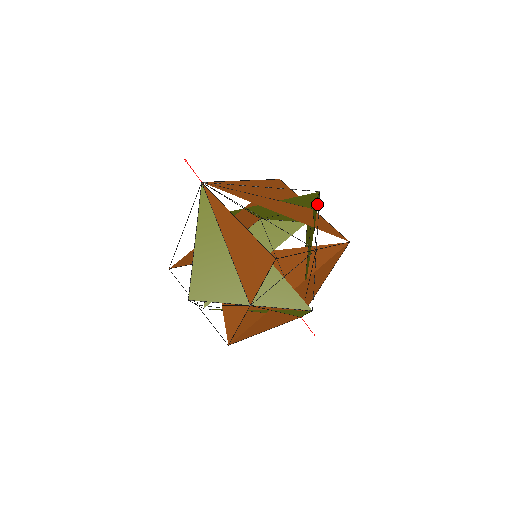
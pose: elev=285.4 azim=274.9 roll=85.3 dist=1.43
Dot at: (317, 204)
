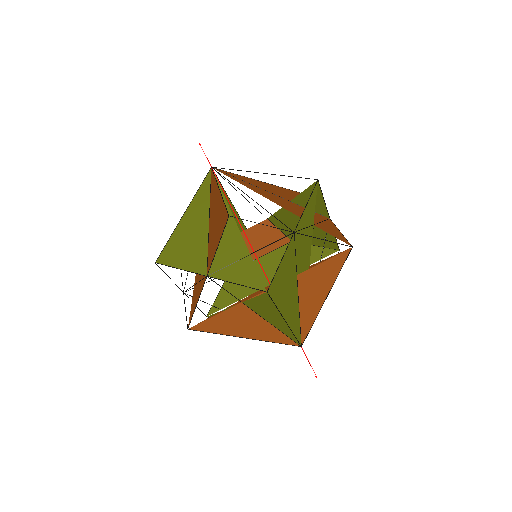
Dot at: occluded
